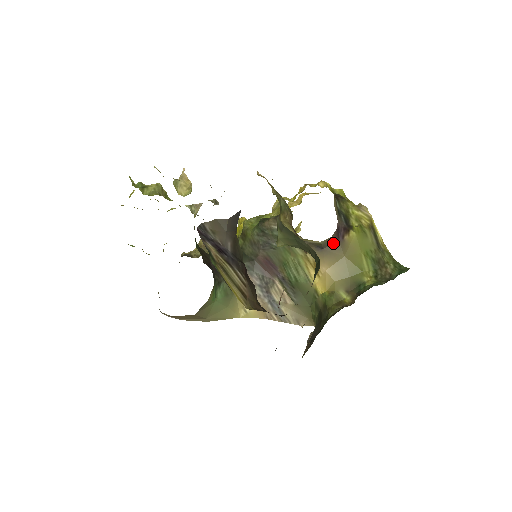
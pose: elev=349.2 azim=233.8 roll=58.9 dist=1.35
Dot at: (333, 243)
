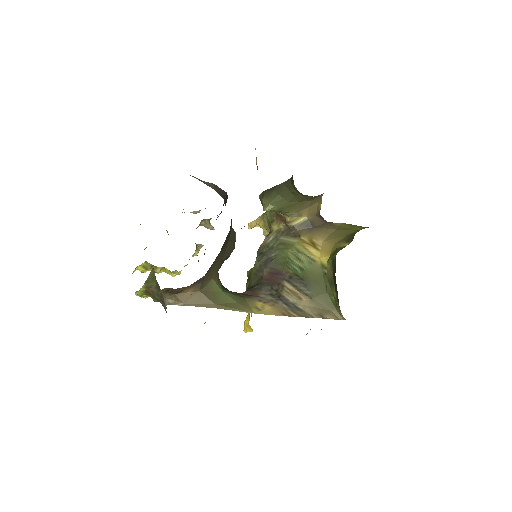
Dot at: (321, 224)
